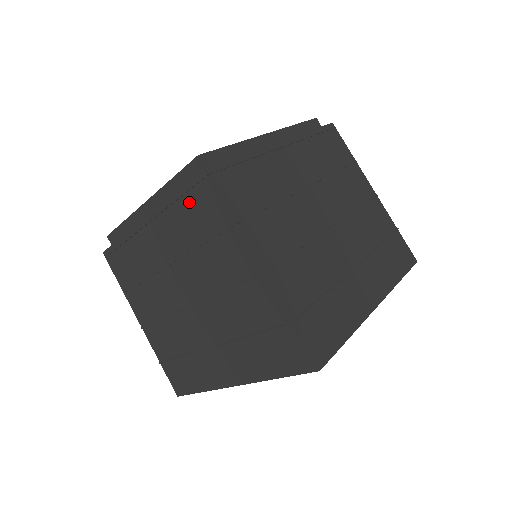
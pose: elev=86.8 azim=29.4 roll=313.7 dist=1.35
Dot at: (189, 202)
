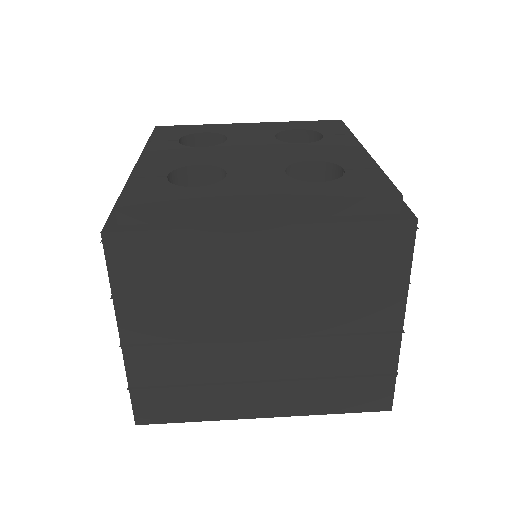
Dot at: (362, 241)
